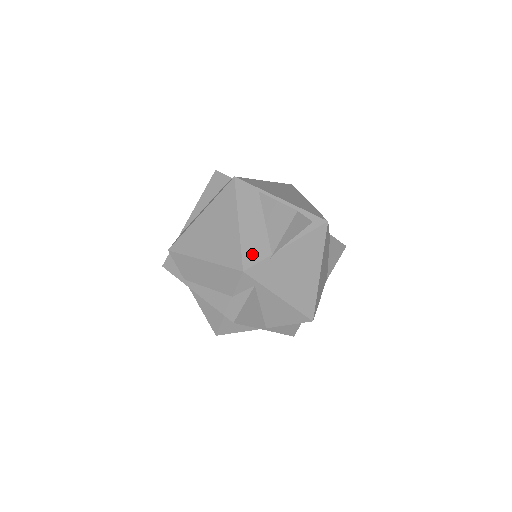
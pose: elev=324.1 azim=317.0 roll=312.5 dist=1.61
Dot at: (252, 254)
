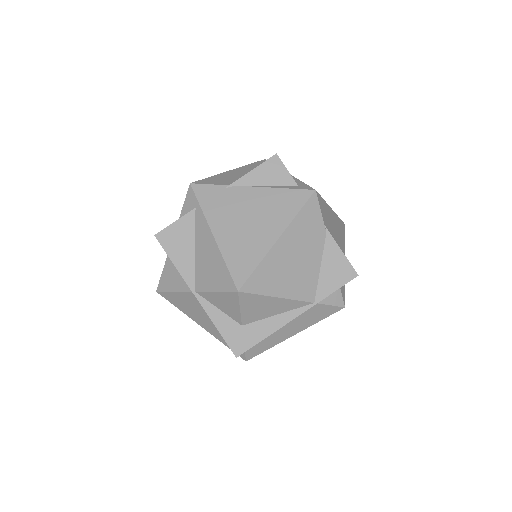
Dot at: (213, 181)
